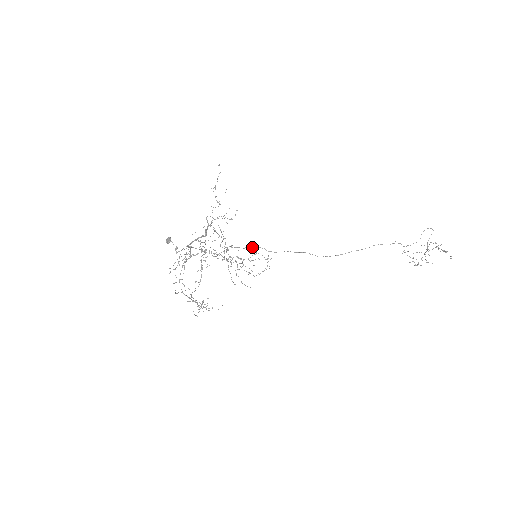
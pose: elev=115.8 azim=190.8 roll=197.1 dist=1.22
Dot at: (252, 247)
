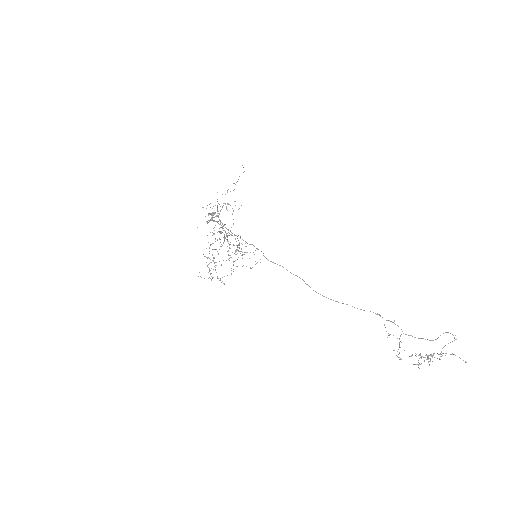
Dot at: occluded
